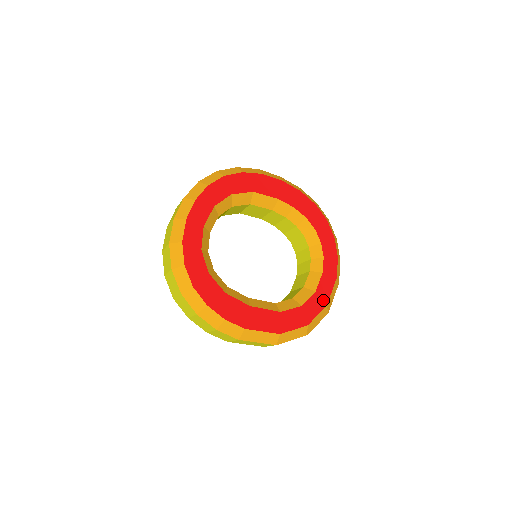
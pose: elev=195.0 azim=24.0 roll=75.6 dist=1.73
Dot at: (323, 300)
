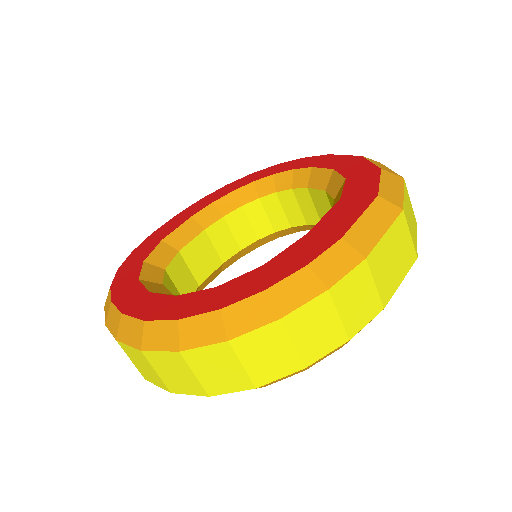
Dot at: (351, 161)
